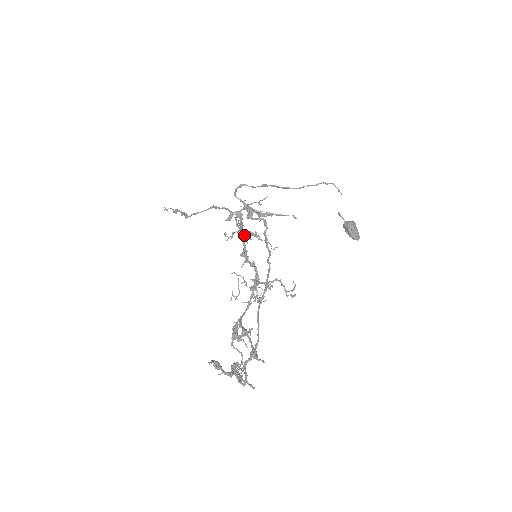
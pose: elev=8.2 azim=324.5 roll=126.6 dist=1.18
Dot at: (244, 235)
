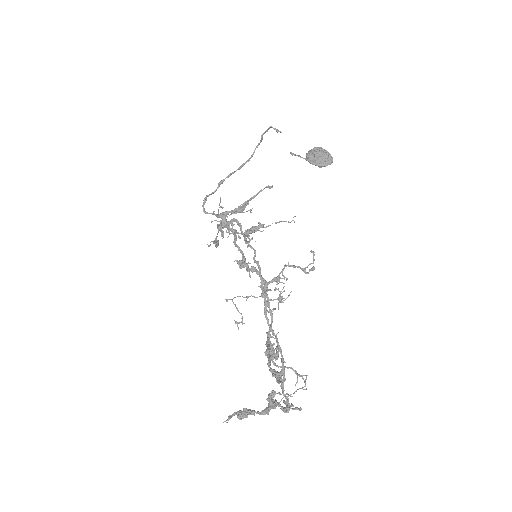
Dot at: (258, 230)
